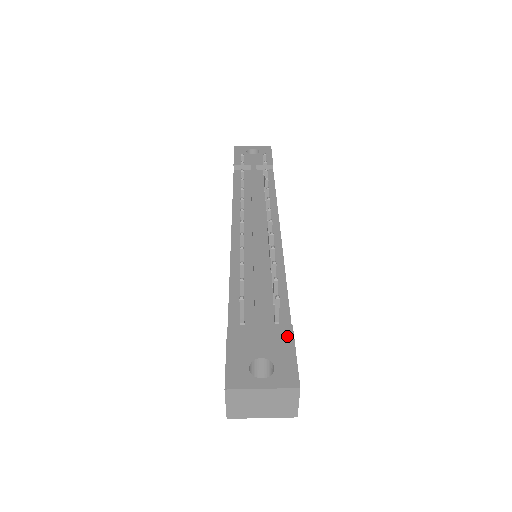
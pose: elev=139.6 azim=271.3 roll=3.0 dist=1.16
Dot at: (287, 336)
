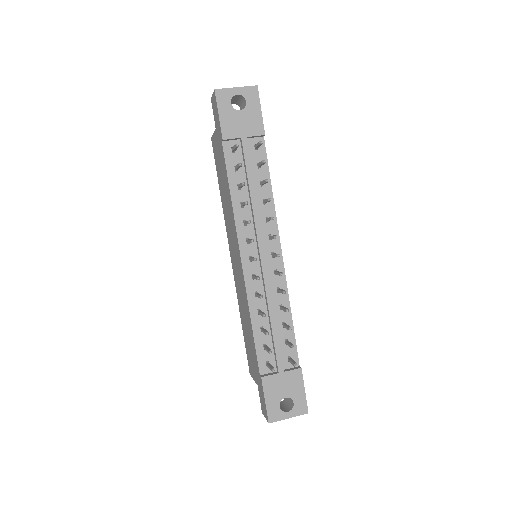
Dot at: (299, 378)
